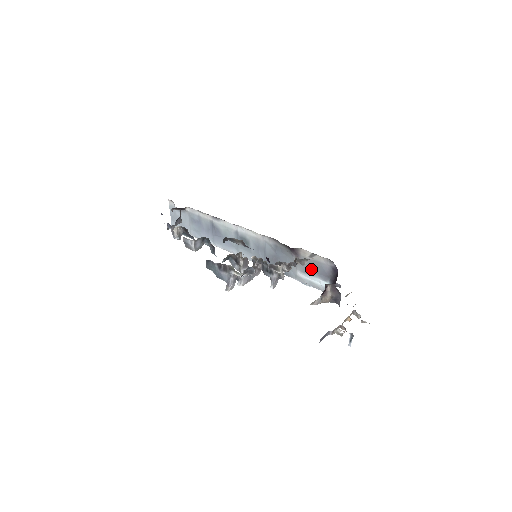
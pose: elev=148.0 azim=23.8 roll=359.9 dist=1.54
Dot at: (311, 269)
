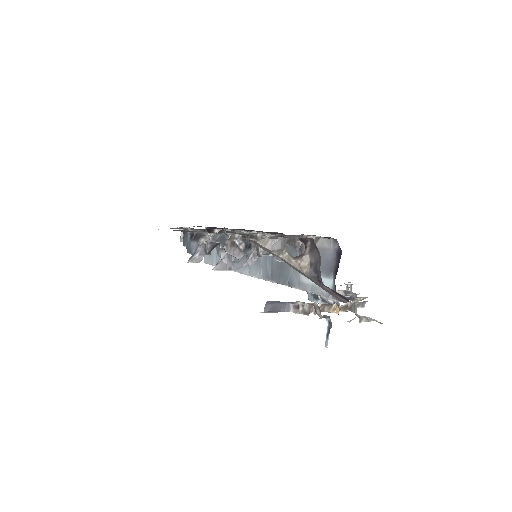
Dot at: occluded
